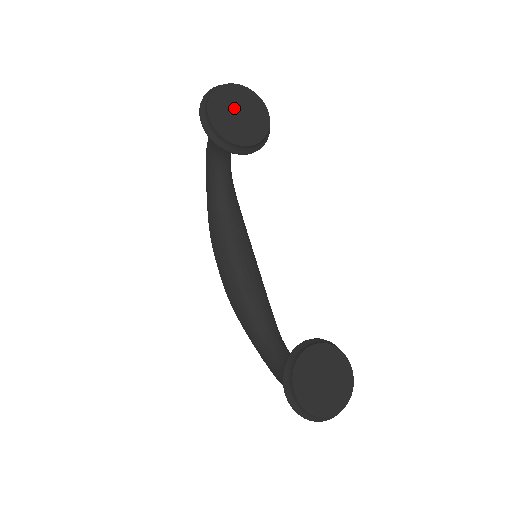
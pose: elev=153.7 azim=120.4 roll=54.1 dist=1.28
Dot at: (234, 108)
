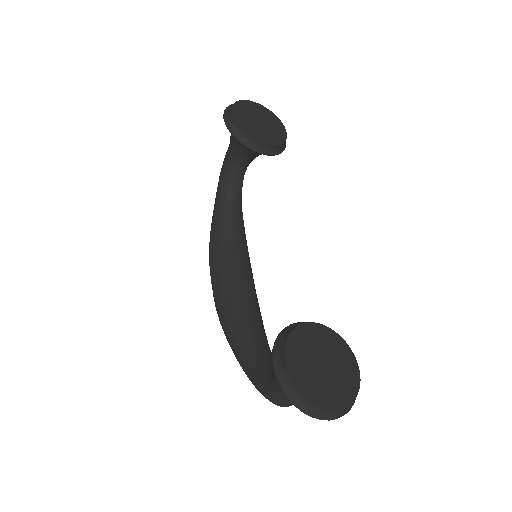
Dot at: (256, 117)
